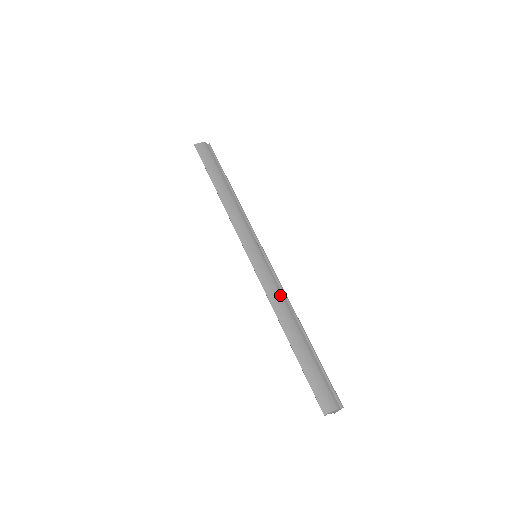
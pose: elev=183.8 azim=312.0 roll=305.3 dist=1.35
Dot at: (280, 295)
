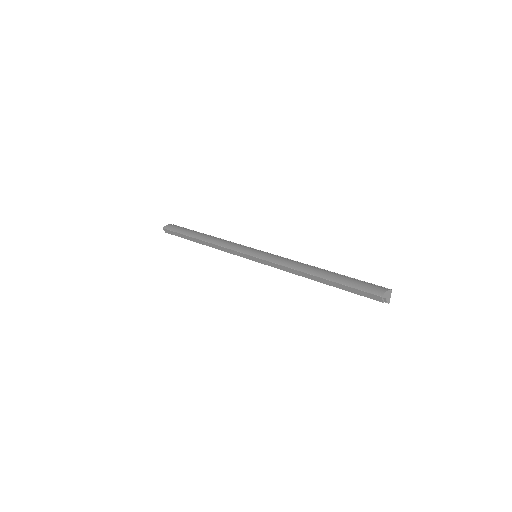
Dot at: (292, 261)
